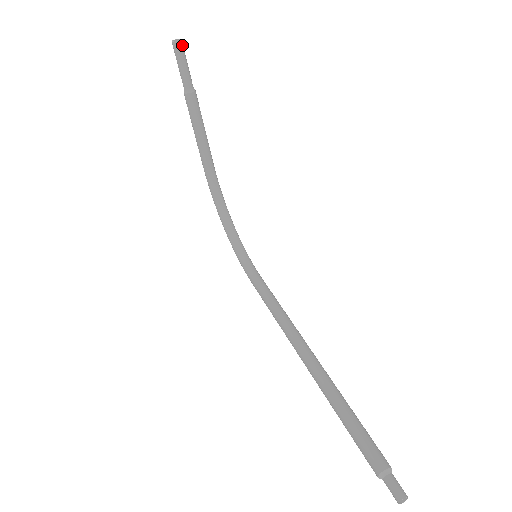
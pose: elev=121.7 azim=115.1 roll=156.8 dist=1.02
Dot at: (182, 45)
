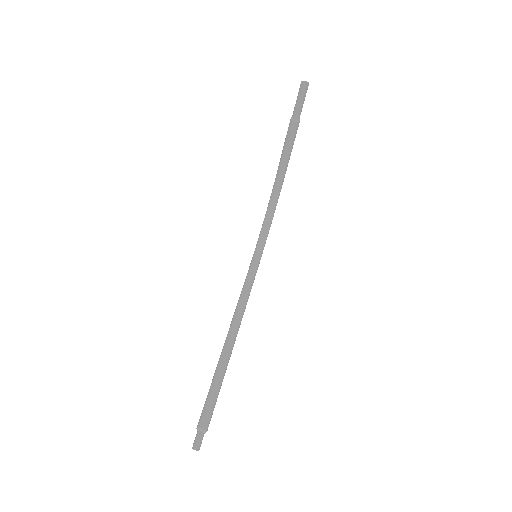
Dot at: (307, 88)
